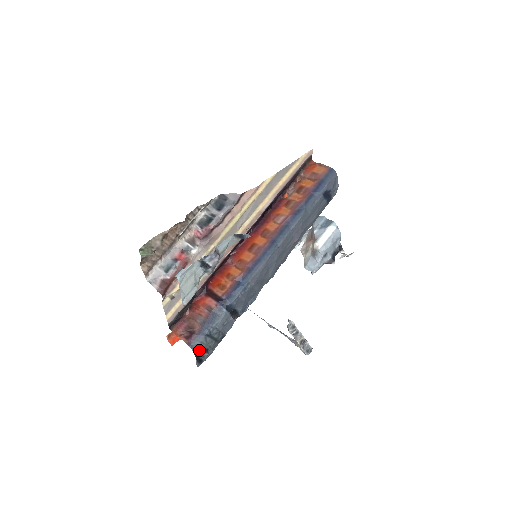
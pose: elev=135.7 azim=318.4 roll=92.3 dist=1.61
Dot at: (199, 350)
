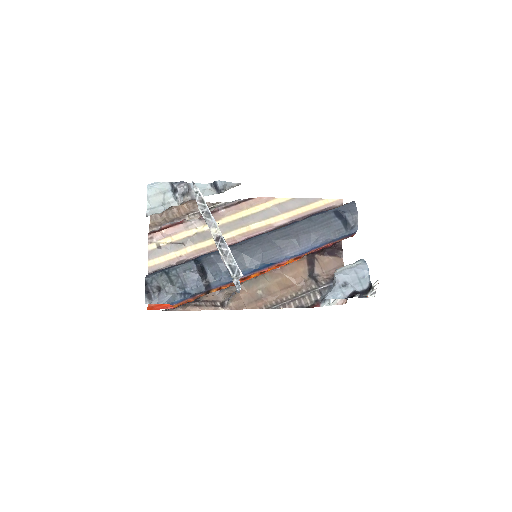
Dot at: (152, 282)
